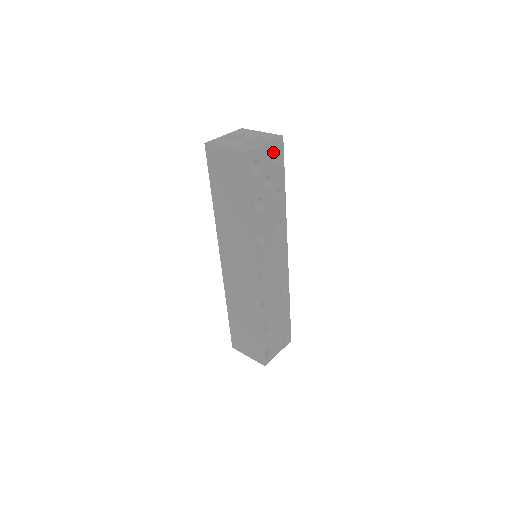
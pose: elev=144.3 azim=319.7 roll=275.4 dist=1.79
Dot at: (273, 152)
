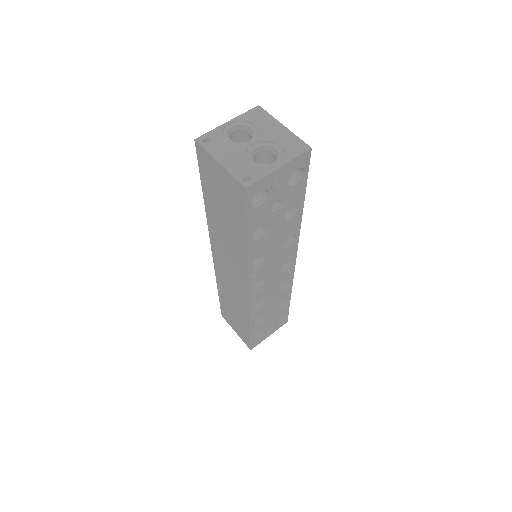
Dot at: (291, 171)
